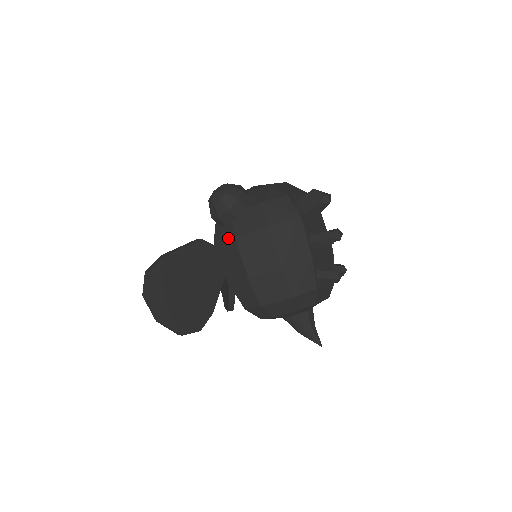
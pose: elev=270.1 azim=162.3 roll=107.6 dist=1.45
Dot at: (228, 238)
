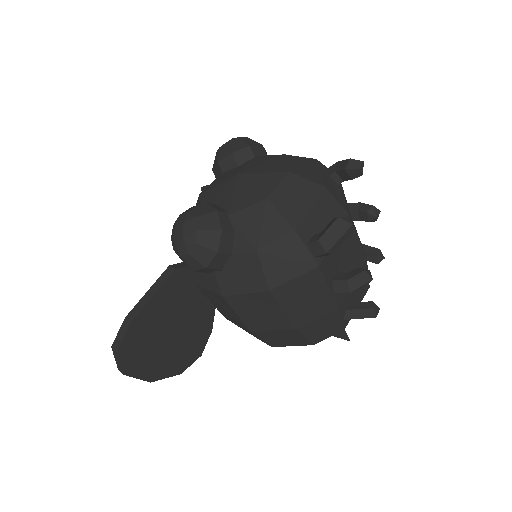
Dot at: (213, 291)
